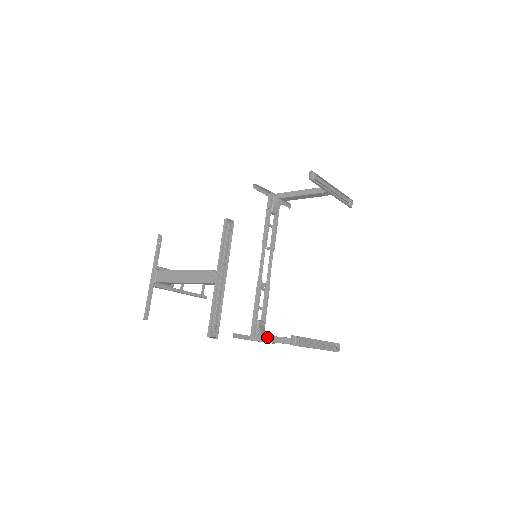
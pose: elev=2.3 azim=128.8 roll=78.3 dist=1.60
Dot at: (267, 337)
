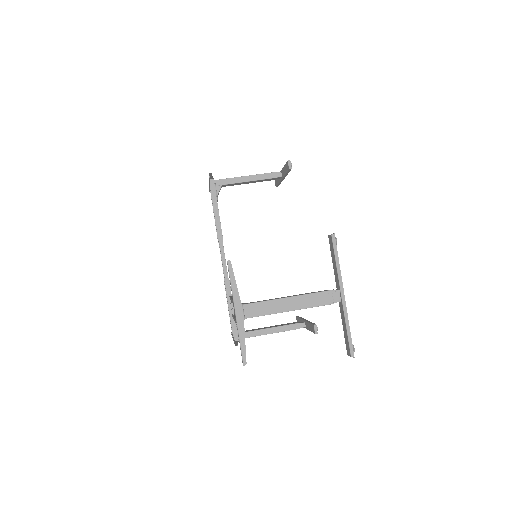
Dot at: (252, 333)
